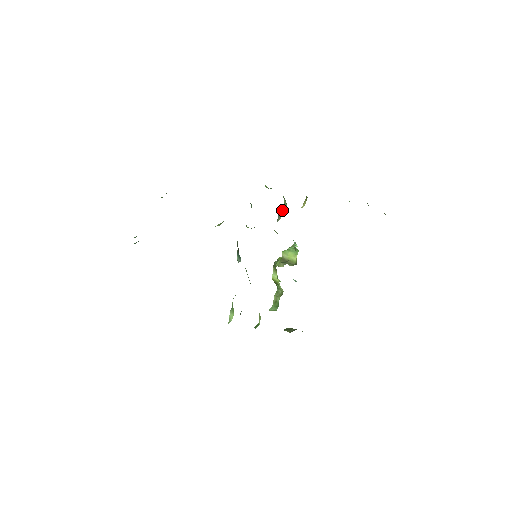
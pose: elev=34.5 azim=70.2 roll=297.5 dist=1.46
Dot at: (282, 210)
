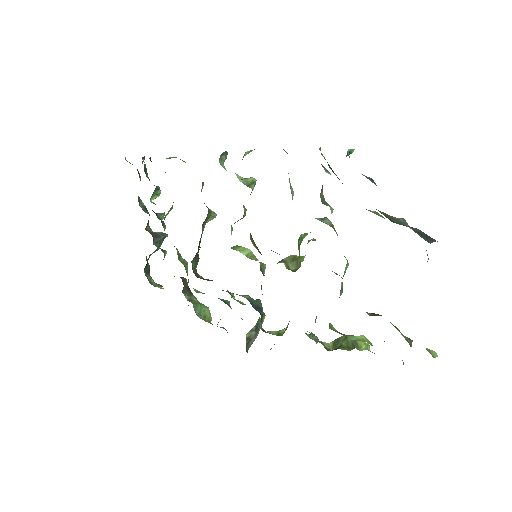
Dot at: occluded
